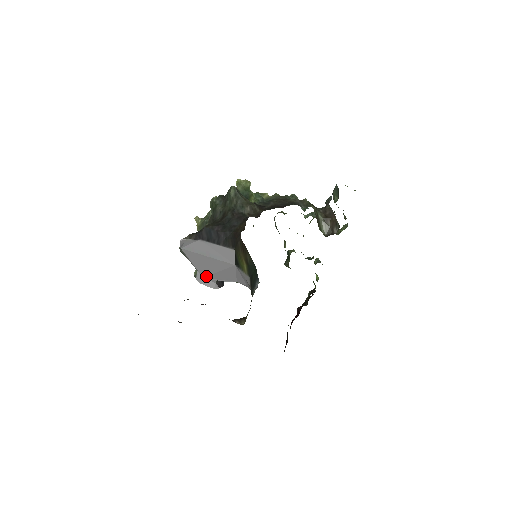
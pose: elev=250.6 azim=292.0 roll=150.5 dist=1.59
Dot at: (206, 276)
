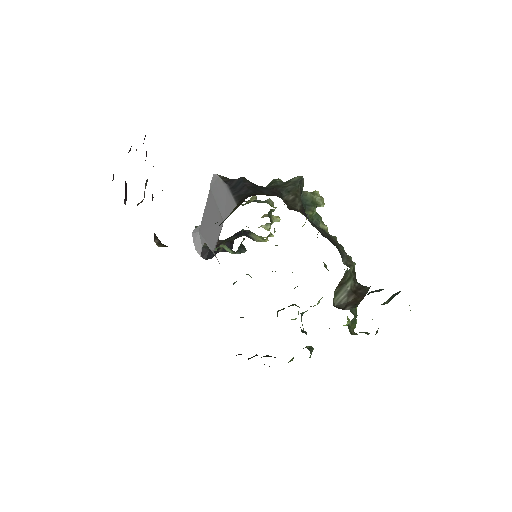
Dot at: (201, 230)
